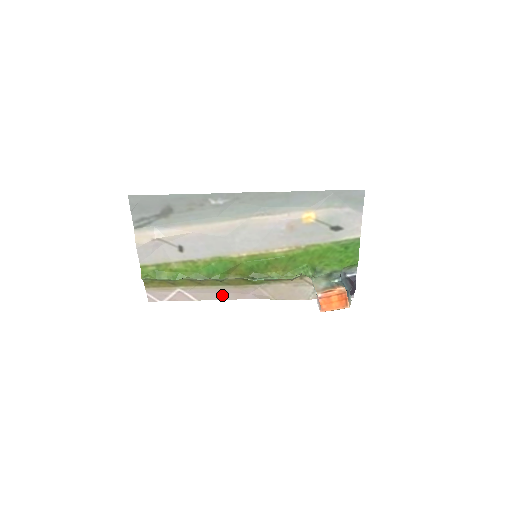
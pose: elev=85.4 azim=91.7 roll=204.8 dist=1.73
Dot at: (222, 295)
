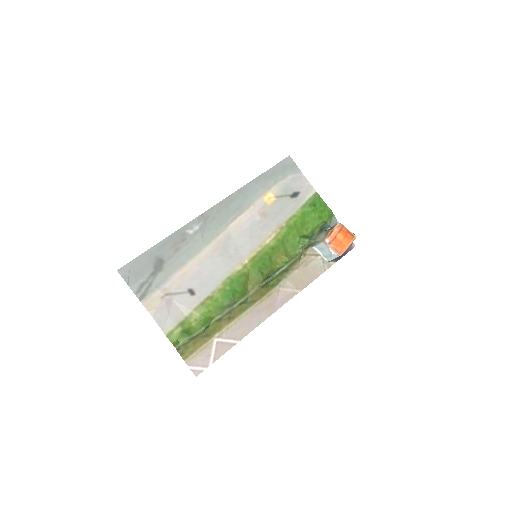
Dot at: (256, 320)
